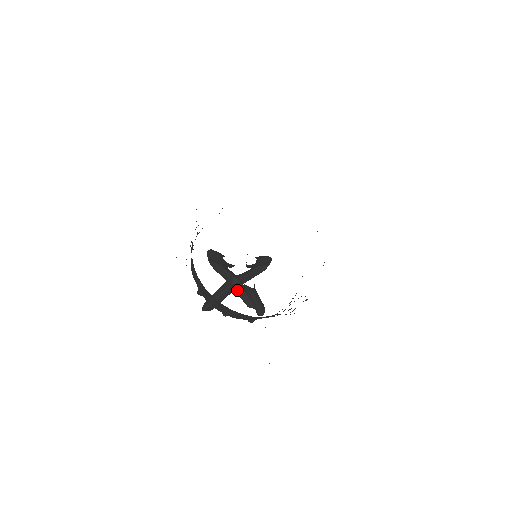
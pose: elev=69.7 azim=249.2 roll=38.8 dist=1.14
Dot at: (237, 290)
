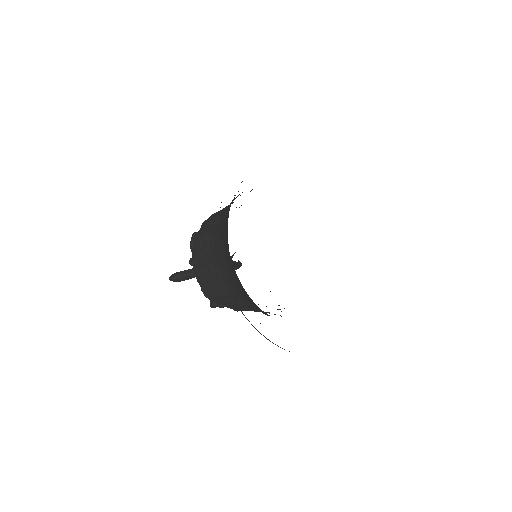
Dot at: occluded
